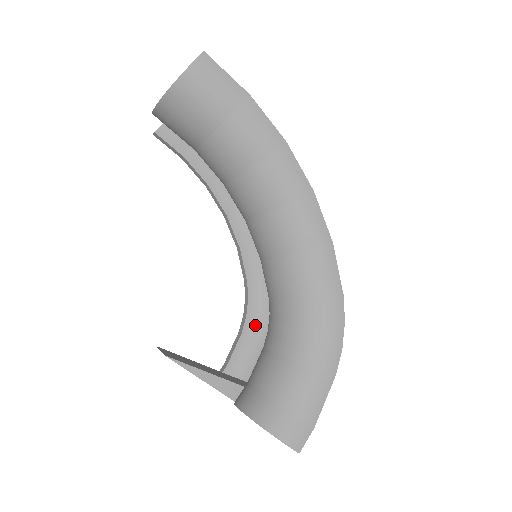
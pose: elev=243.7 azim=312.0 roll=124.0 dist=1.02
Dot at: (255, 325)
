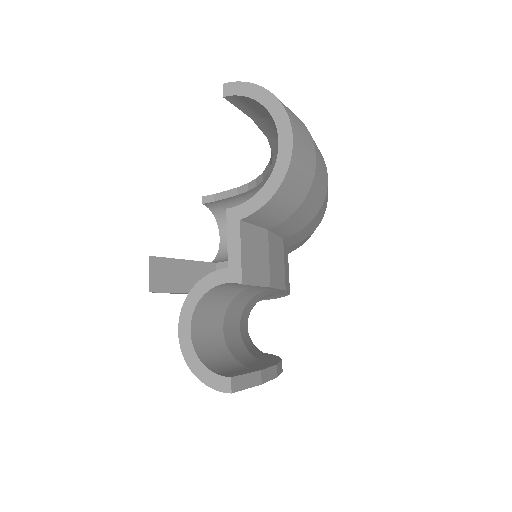
Dot at: (252, 196)
